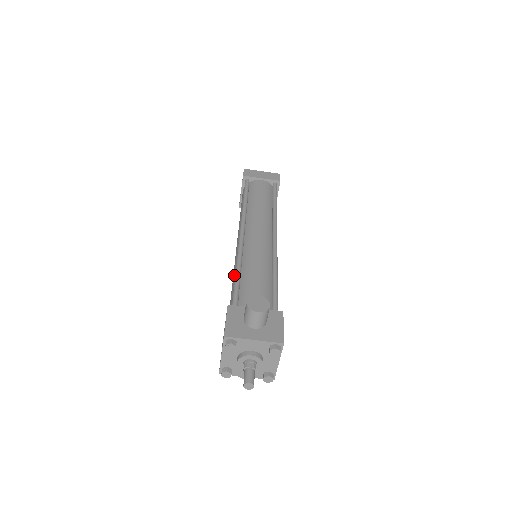
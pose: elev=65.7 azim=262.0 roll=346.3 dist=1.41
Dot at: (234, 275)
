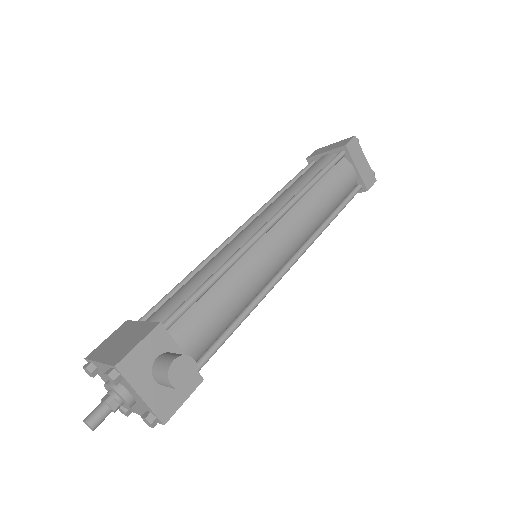
Dot at: (211, 268)
